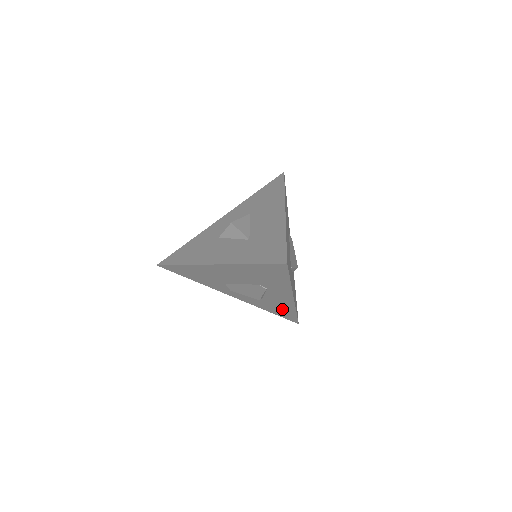
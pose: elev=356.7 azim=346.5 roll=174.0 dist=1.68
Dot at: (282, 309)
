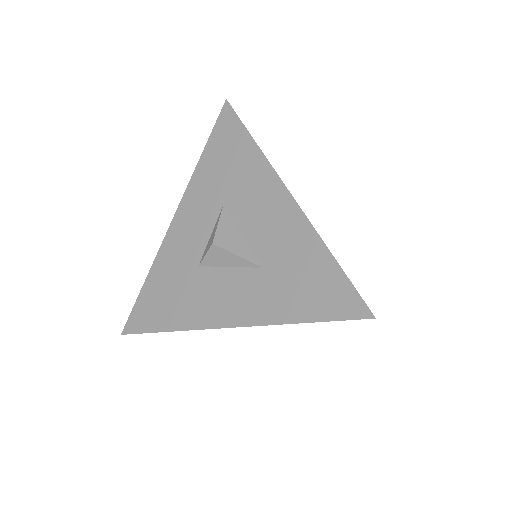
Dot at: occluded
